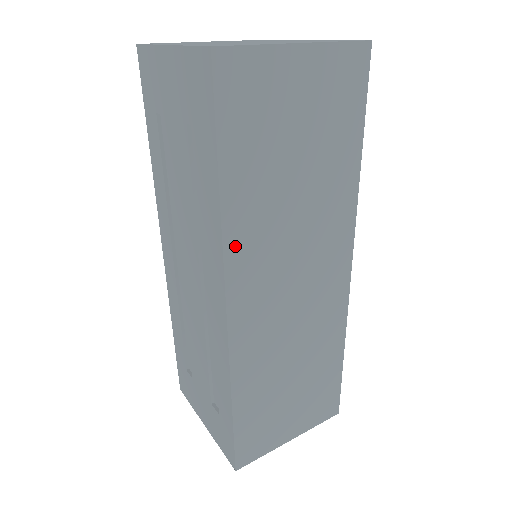
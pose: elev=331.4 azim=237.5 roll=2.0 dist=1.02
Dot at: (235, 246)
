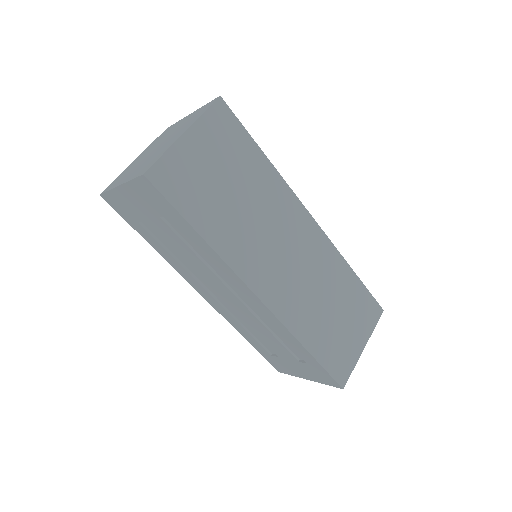
Dot at: (235, 260)
